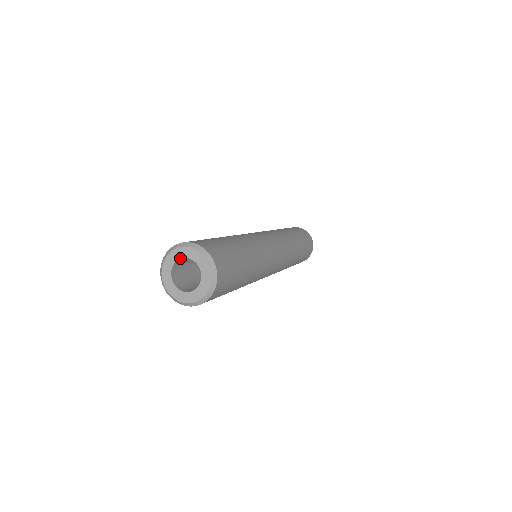
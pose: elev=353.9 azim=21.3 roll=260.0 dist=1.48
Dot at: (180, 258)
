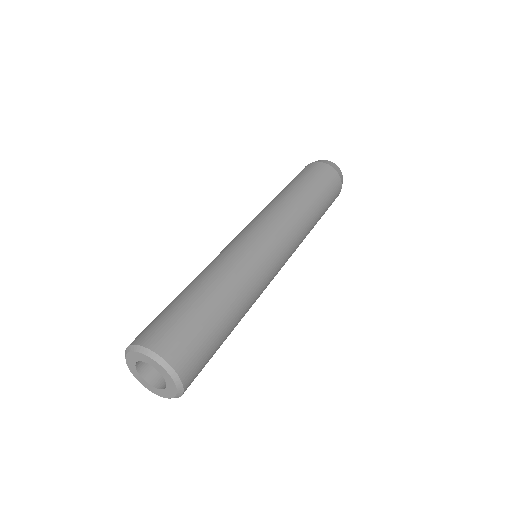
Dot at: occluded
